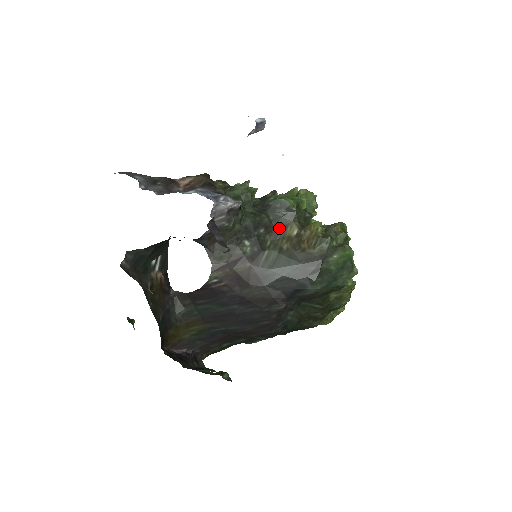
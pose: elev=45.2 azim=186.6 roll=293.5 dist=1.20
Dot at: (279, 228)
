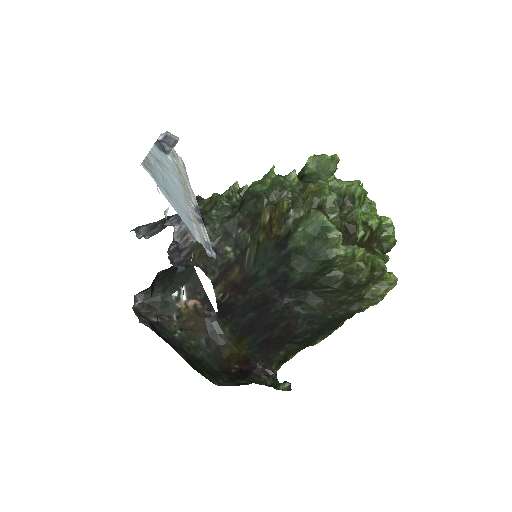
Dot at: (255, 220)
